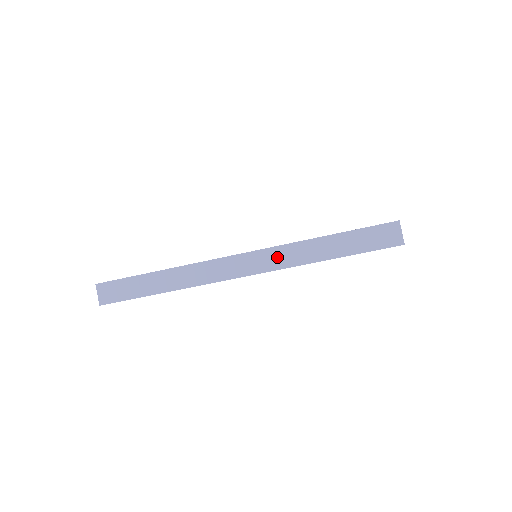
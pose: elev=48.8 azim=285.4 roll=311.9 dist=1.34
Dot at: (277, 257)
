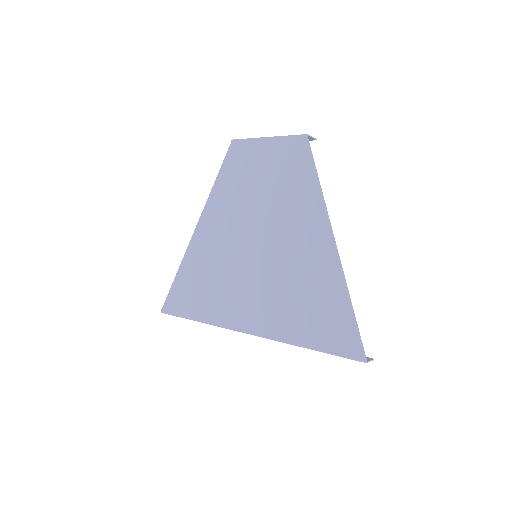
Dot at: occluded
